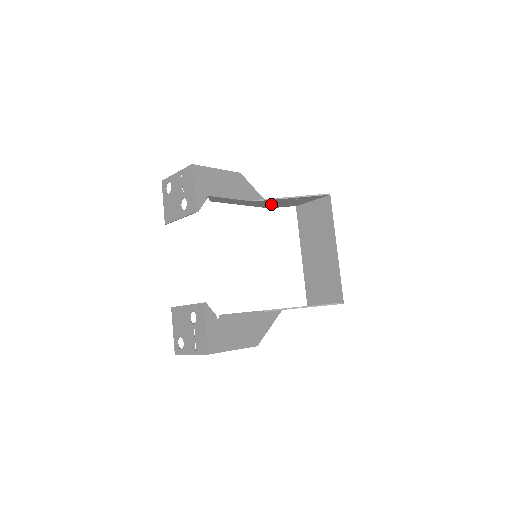
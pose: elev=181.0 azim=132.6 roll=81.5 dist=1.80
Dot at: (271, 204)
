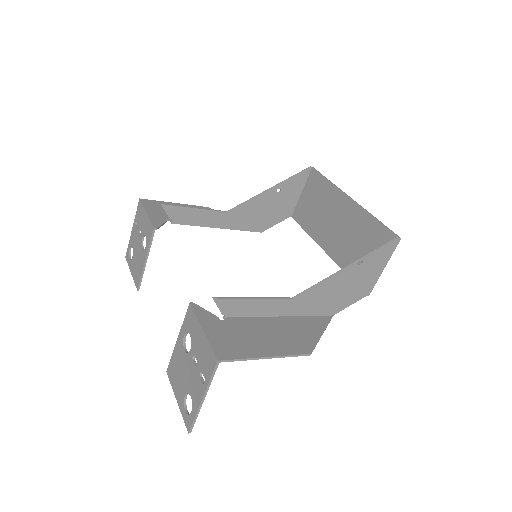
Dot at: (256, 218)
